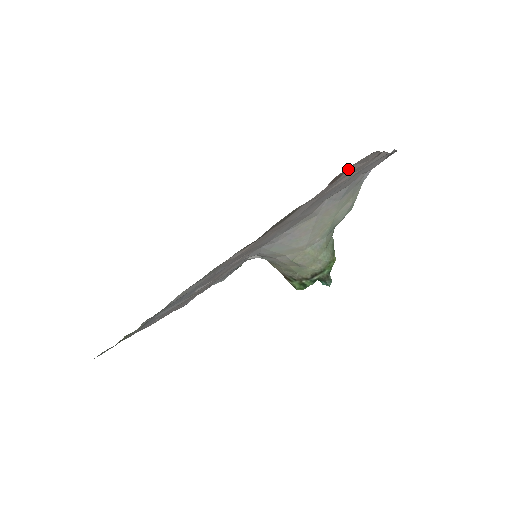
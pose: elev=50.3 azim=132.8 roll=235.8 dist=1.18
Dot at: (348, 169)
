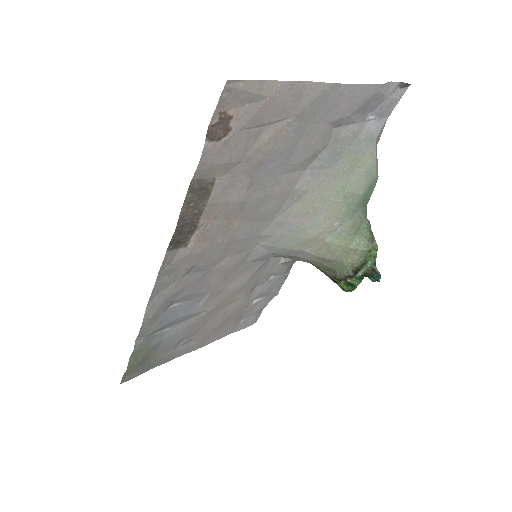
Dot at: (231, 115)
